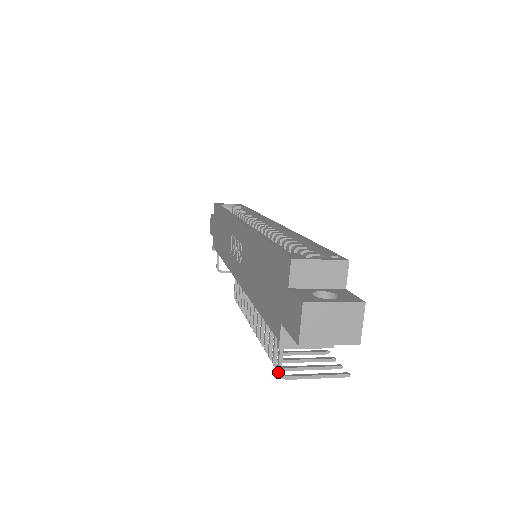
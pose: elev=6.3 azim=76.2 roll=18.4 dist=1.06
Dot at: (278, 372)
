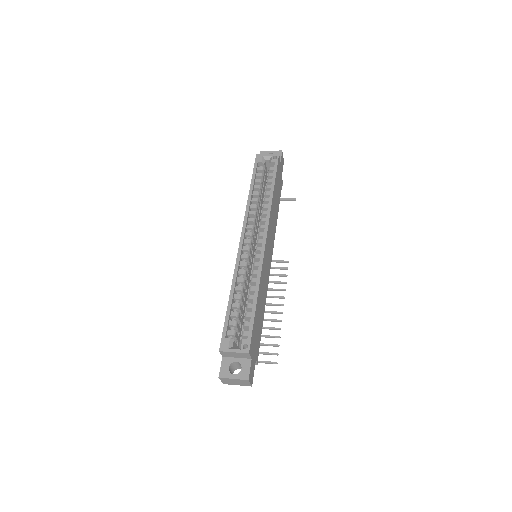
Dot at: occluded
